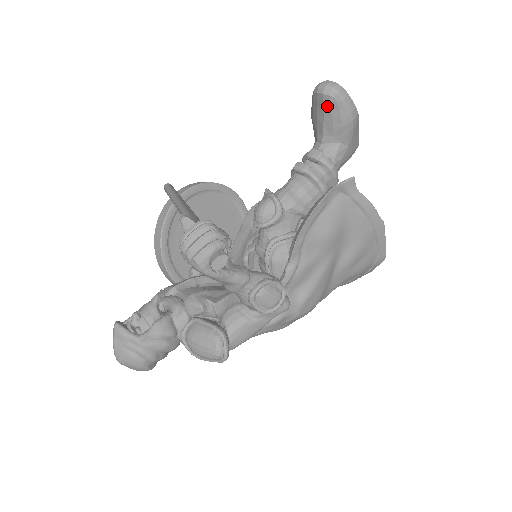
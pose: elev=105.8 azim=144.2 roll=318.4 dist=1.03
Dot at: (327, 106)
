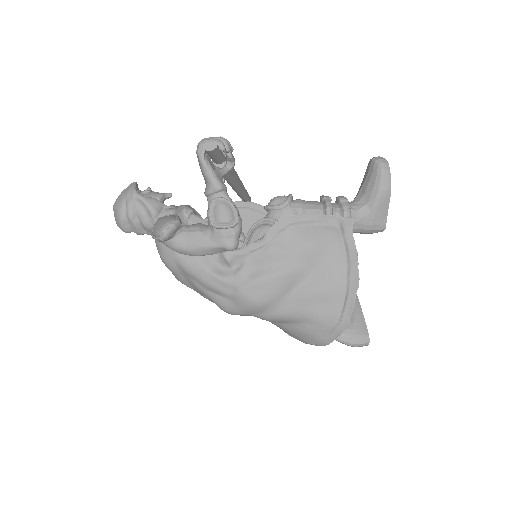
Dot at: (371, 170)
